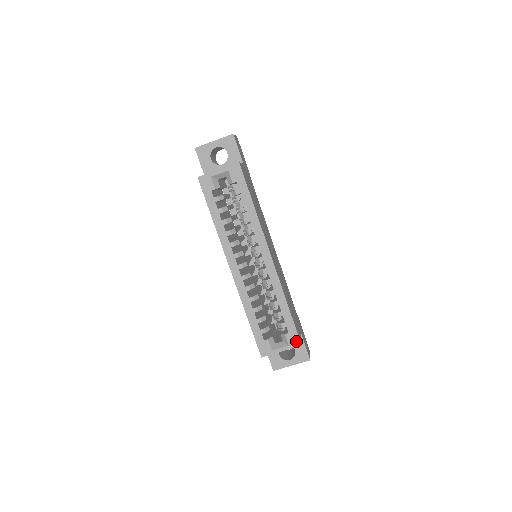
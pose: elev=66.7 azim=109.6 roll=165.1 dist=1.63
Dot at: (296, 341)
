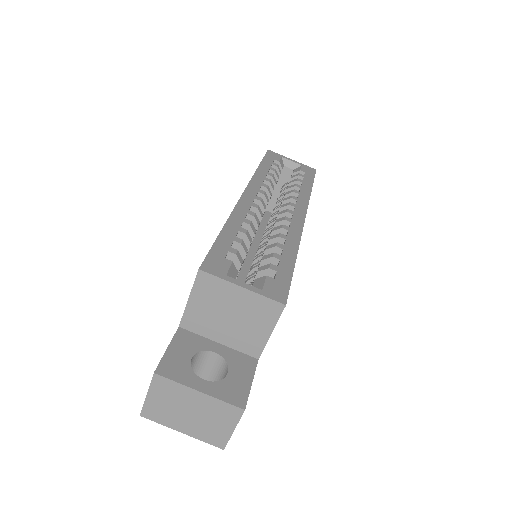
Dot at: (280, 294)
